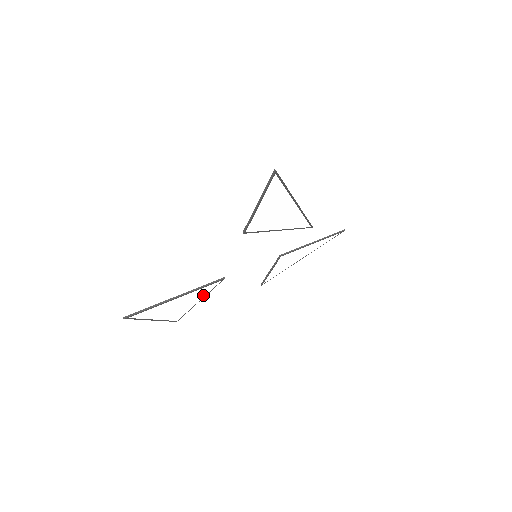
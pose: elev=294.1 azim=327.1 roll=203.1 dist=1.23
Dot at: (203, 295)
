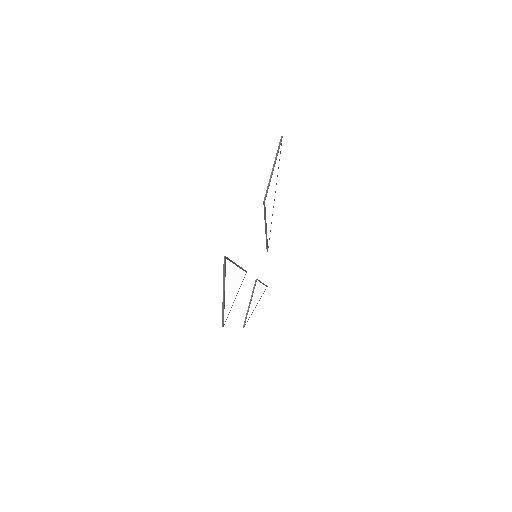
Dot at: (238, 288)
